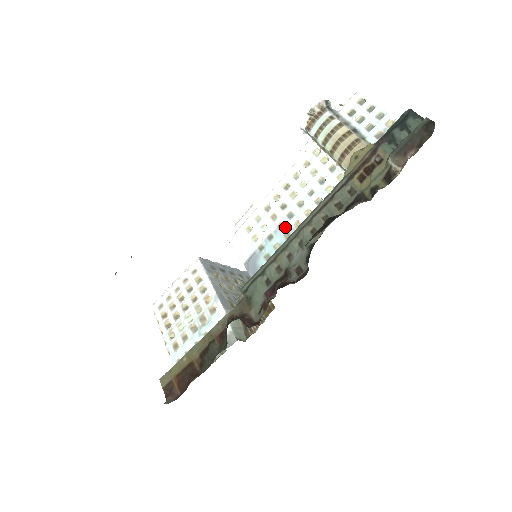
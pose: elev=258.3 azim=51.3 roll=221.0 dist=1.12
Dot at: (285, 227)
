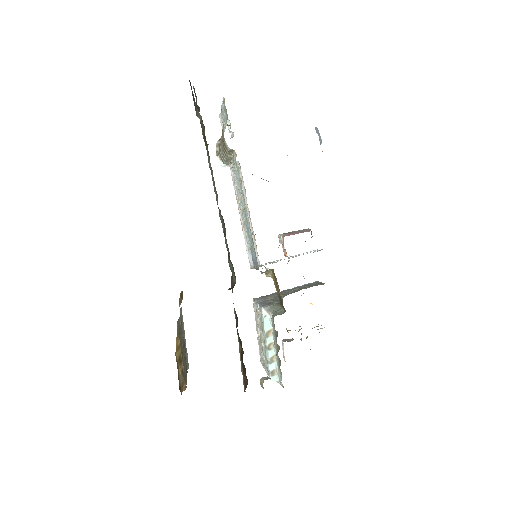
Dot at: (246, 220)
